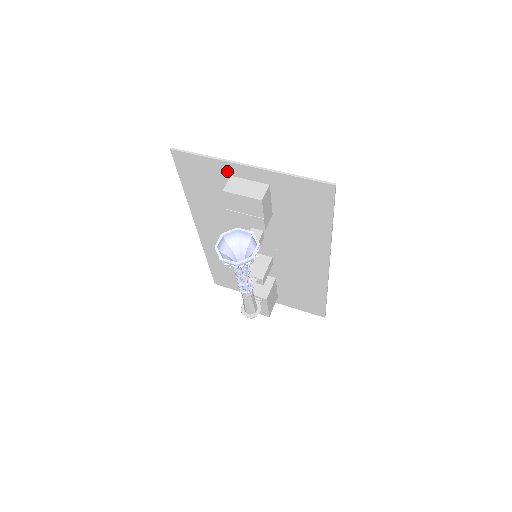
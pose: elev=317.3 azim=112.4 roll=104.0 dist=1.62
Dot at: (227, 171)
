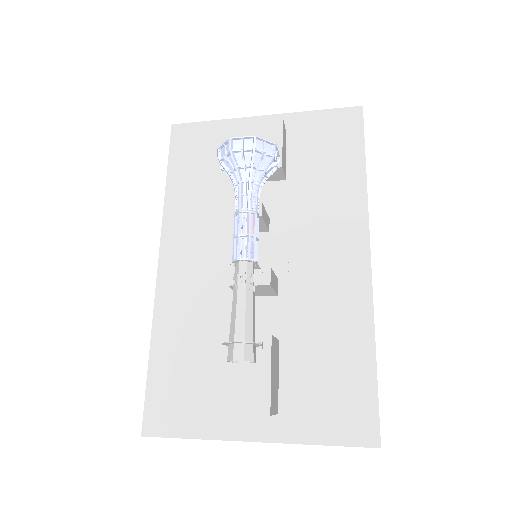
Dot at: occluded
